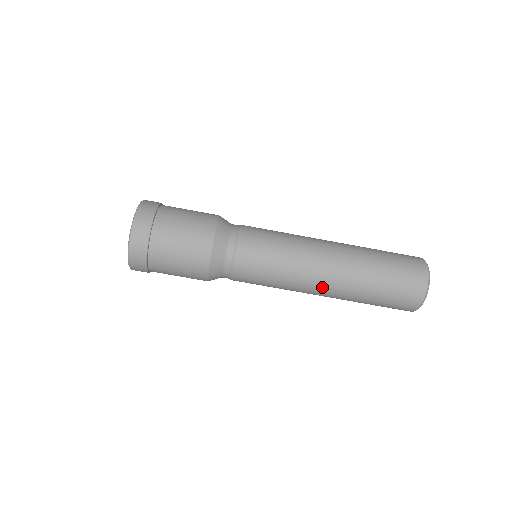
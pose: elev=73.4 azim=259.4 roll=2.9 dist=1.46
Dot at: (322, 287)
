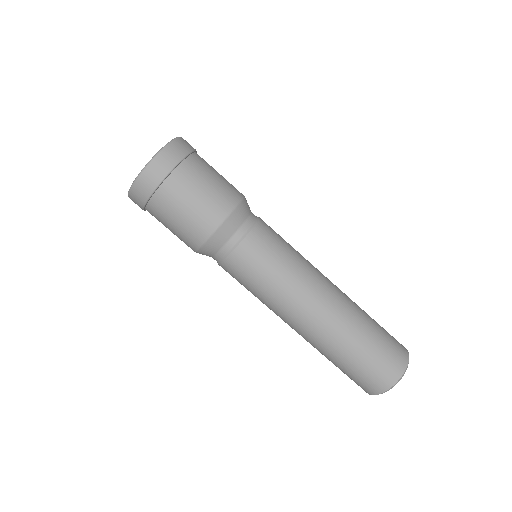
Dot at: (309, 317)
